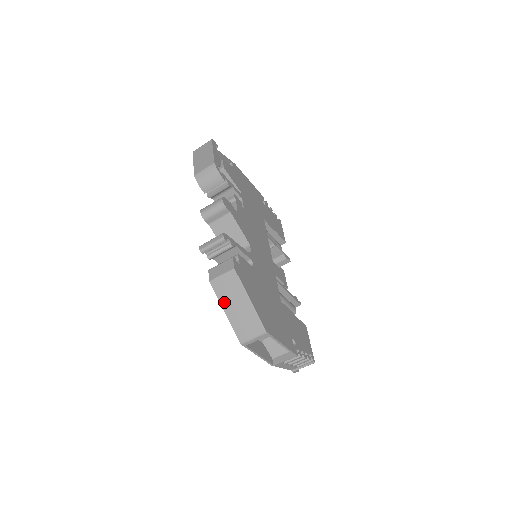
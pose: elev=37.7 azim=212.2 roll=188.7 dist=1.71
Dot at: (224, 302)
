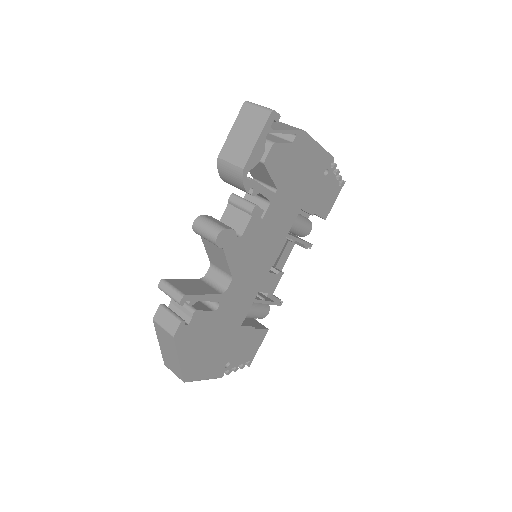
Dot at: (160, 340)
